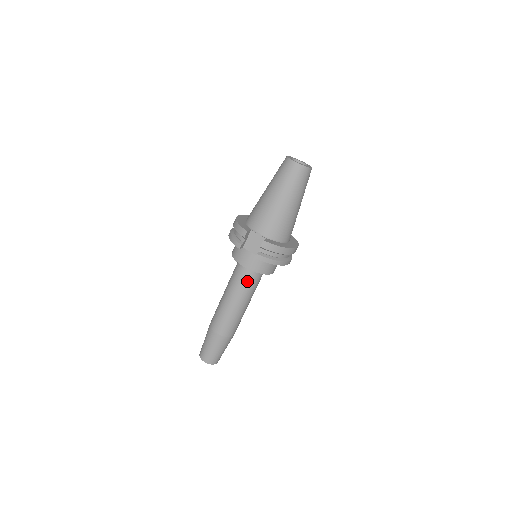
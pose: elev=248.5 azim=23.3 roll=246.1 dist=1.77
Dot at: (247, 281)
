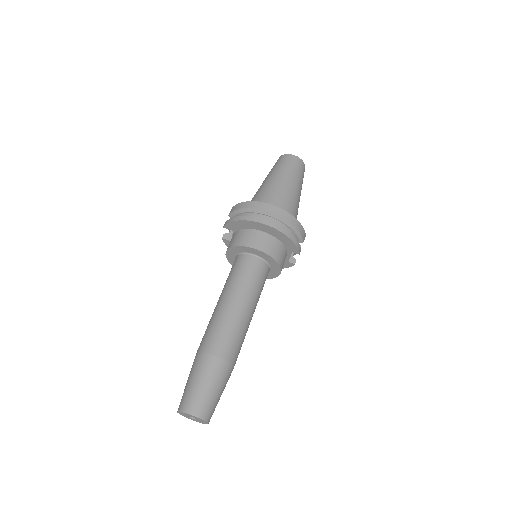
Dot at: (232, 271)
